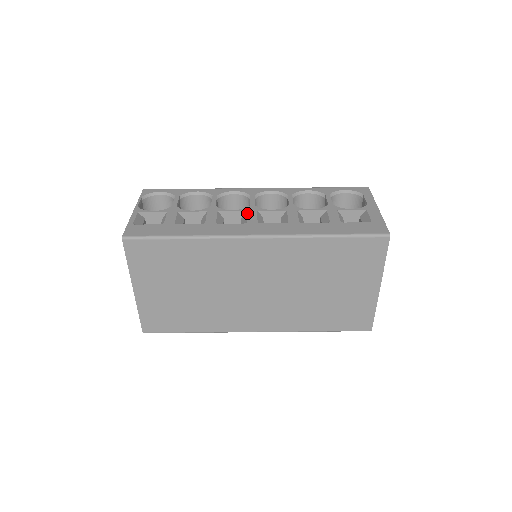
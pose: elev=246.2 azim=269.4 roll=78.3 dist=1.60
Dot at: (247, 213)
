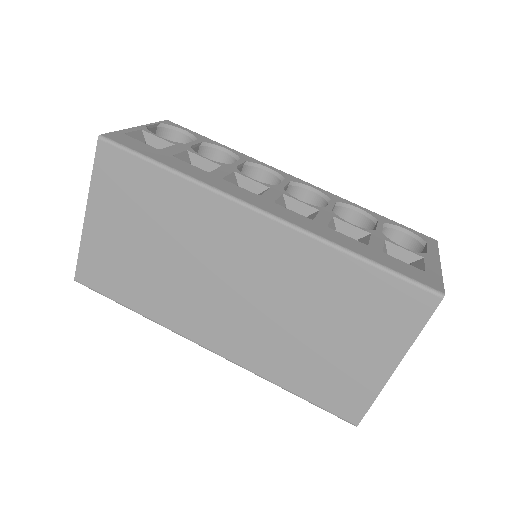
Dot at: (268, 189)
